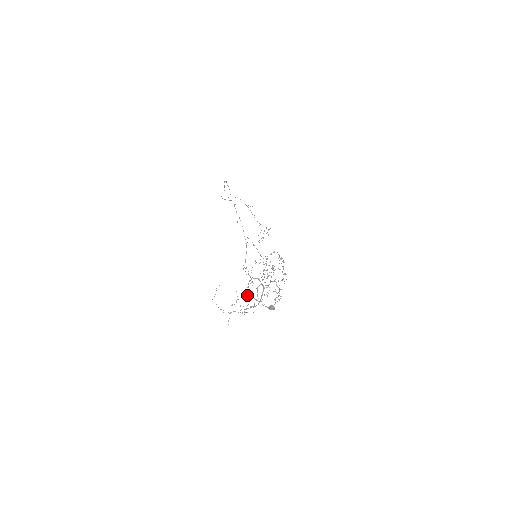
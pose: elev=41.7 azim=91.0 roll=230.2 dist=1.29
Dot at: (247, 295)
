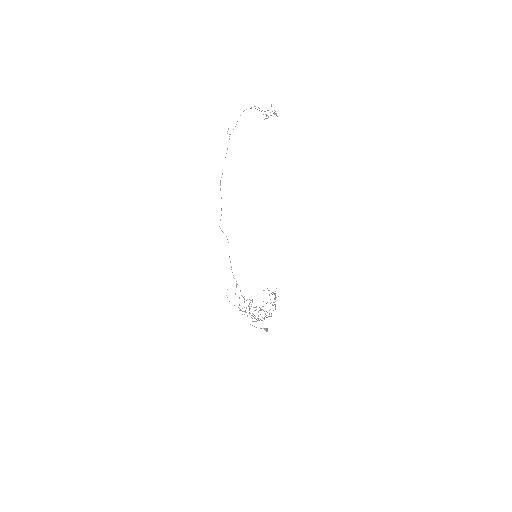
Dot at: occluded
